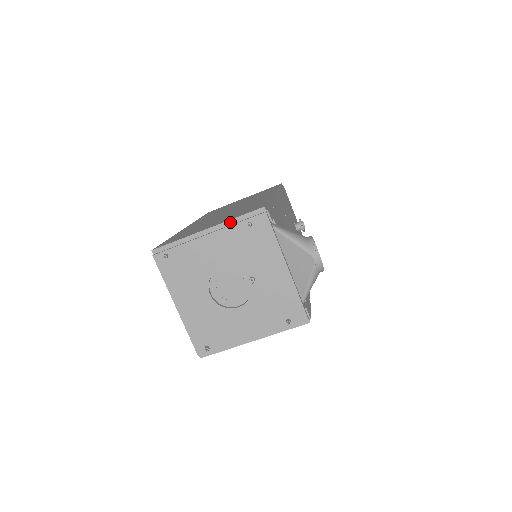
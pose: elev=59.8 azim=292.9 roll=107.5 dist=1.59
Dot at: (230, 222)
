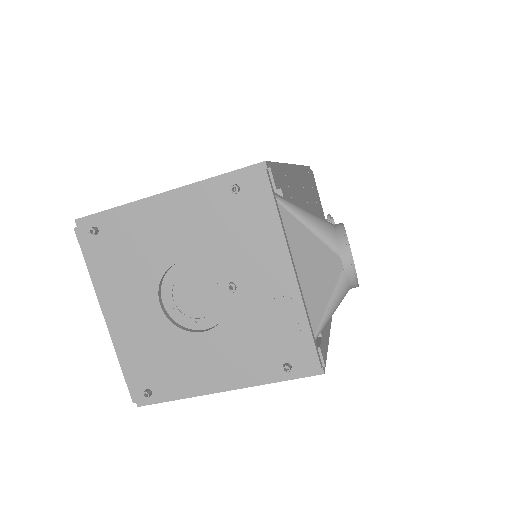
Dot at: (204, 183)
